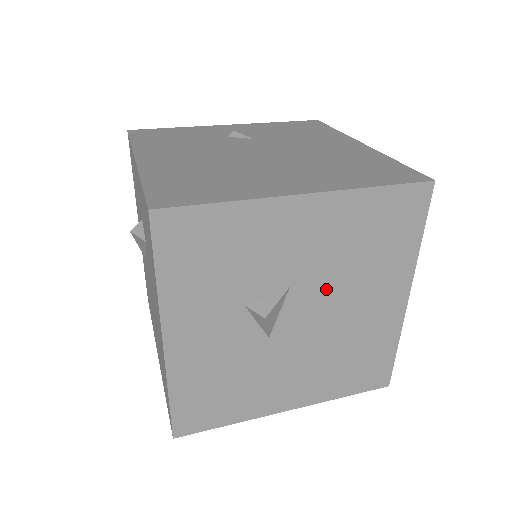
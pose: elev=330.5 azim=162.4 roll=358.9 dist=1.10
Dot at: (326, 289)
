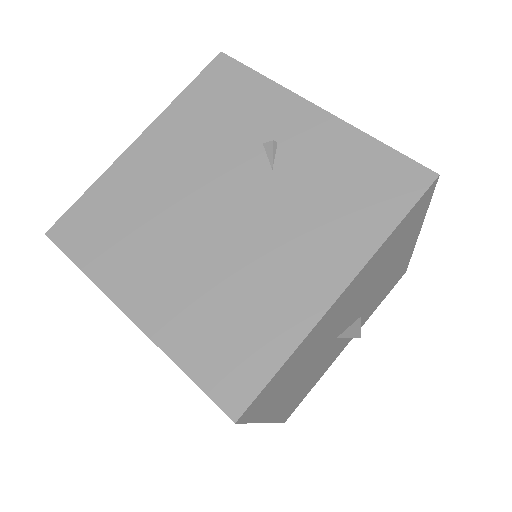
Dot at: occluded
